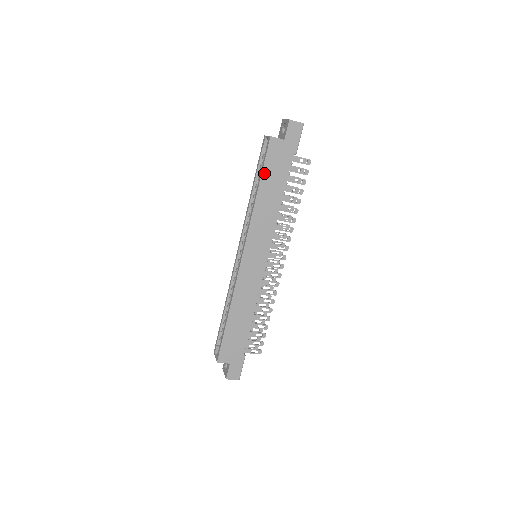
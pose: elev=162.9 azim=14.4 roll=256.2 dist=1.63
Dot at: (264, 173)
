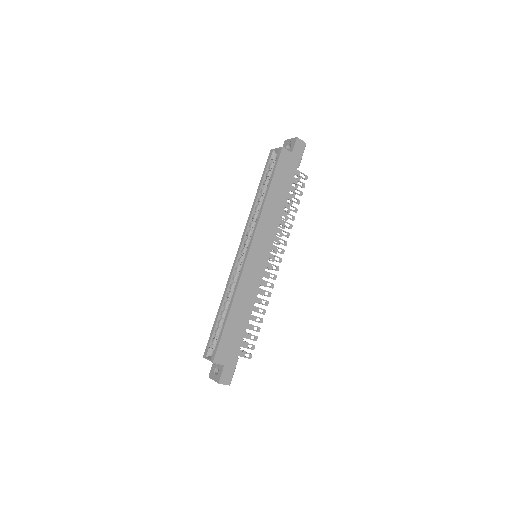
Dot at: (274, 177)
